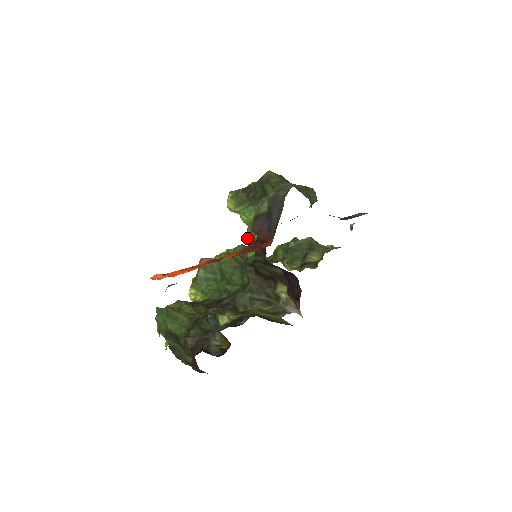
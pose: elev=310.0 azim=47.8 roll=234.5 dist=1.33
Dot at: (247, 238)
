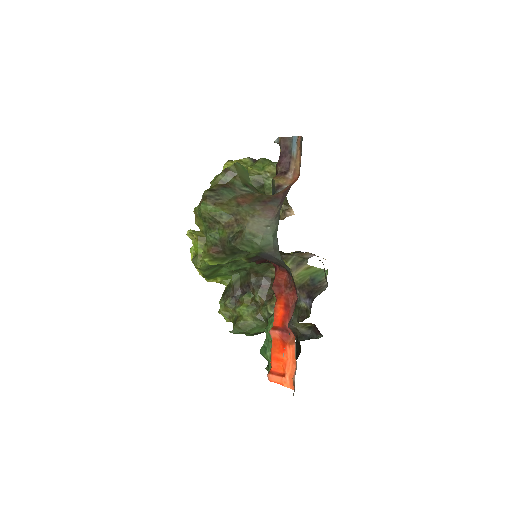
Dot at: occluded
